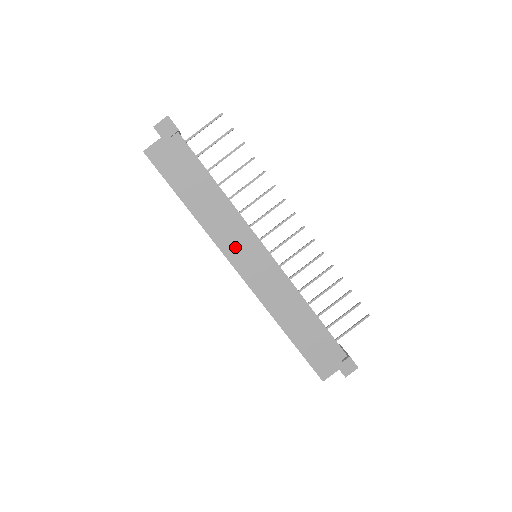
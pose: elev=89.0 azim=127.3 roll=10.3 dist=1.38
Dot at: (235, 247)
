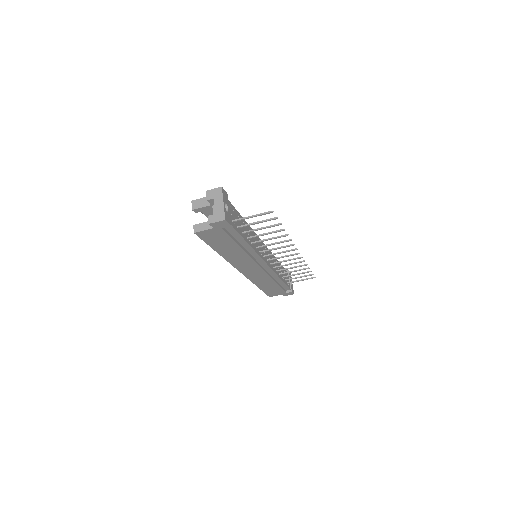
Dot at: (244, 265)
